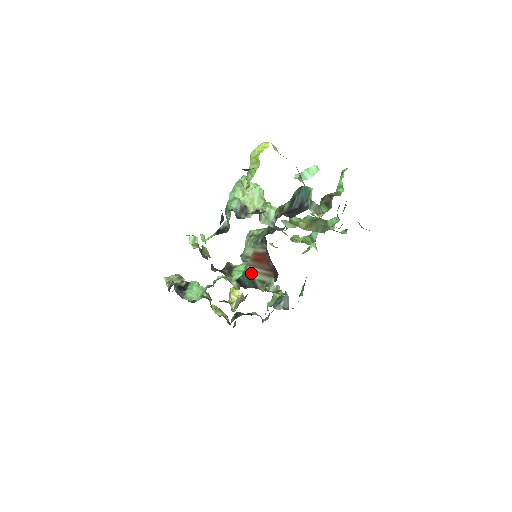
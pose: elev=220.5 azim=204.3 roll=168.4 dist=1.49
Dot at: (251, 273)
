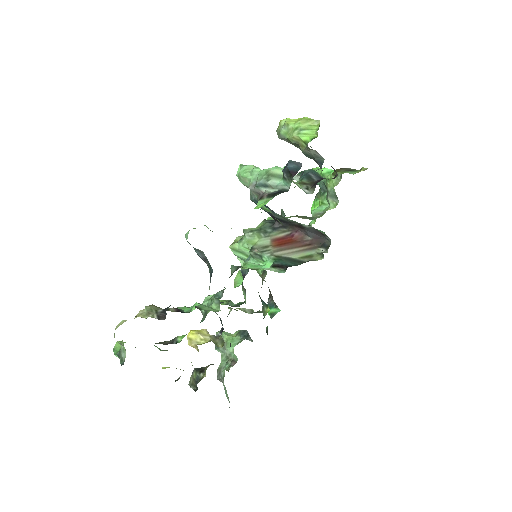
Dot at: (285, 256)
